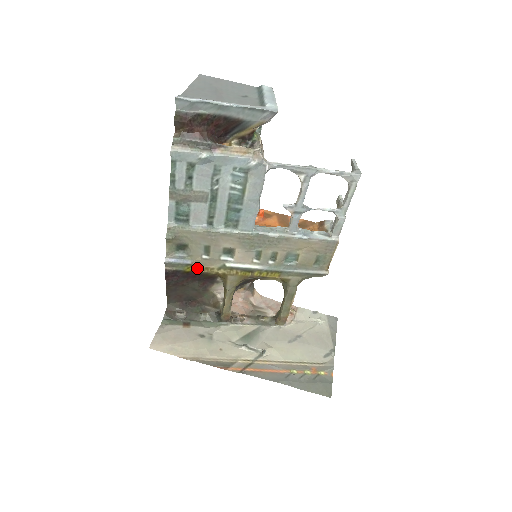
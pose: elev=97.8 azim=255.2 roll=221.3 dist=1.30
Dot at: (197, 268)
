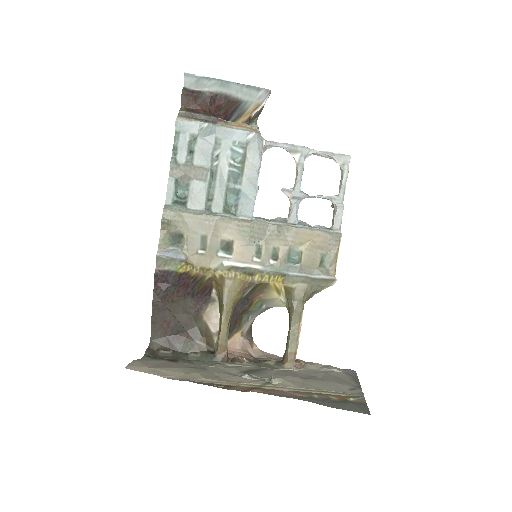
Dot at: (191, 268)
